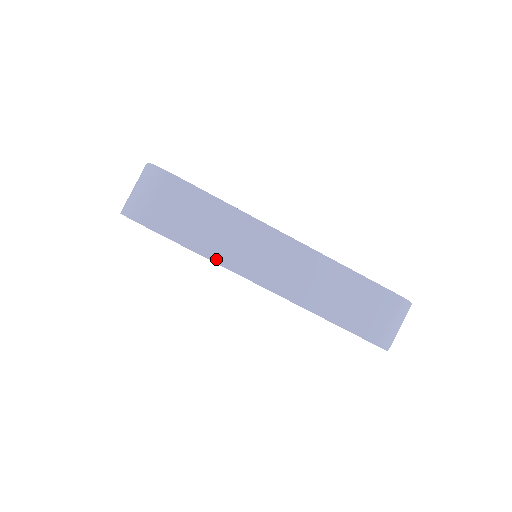
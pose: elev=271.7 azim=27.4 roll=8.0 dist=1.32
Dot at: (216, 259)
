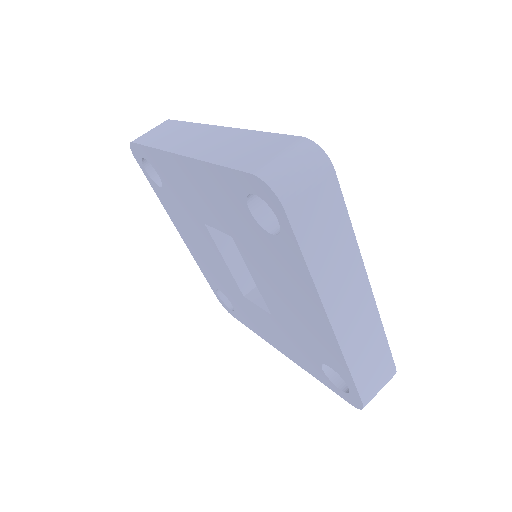
Dot at: (317, 280)
